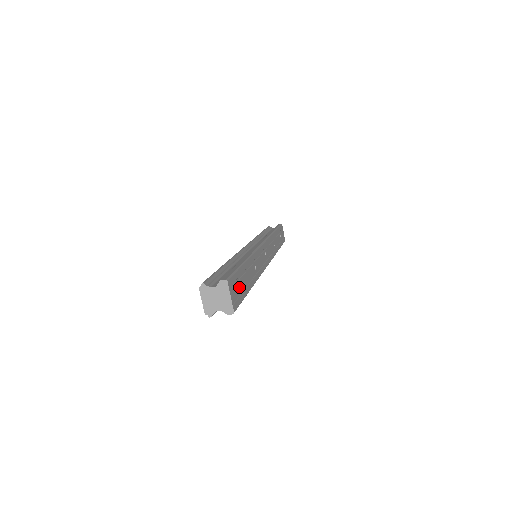
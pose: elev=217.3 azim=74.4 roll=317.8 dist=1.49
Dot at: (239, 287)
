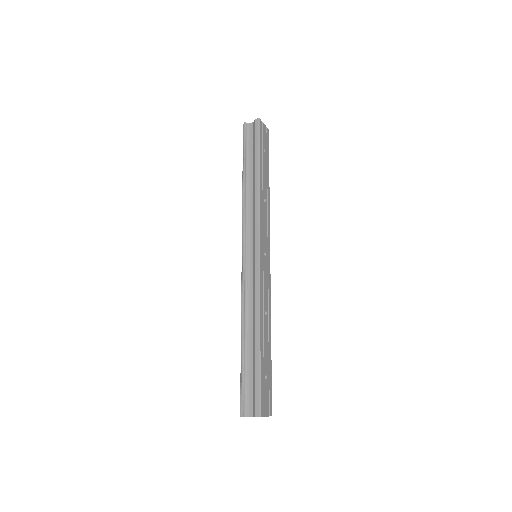
Dot at: (266, 385)
